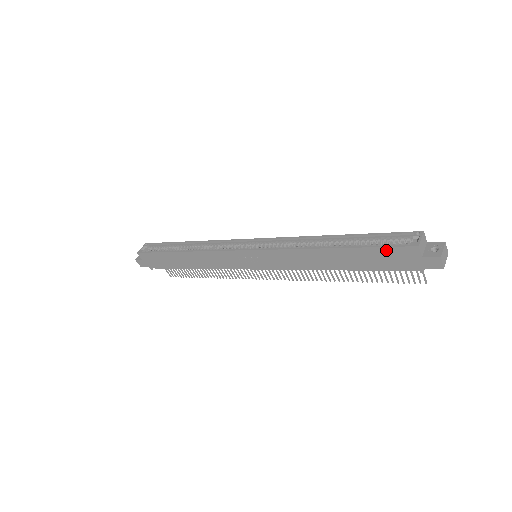
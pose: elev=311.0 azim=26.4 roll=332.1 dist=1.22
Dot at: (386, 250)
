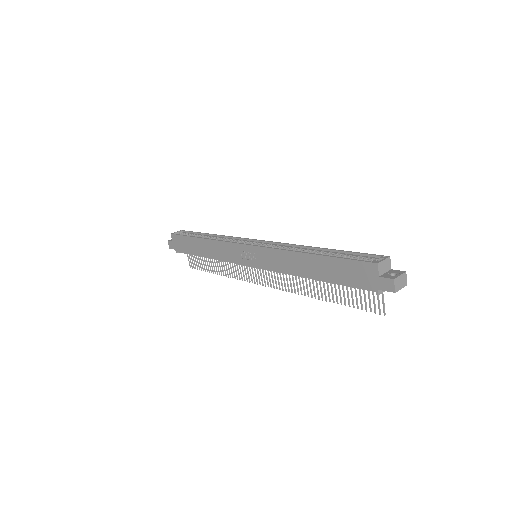
Dot at: (352, 263)
